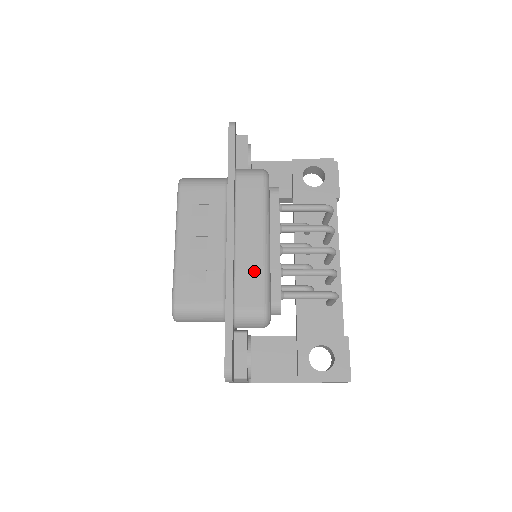
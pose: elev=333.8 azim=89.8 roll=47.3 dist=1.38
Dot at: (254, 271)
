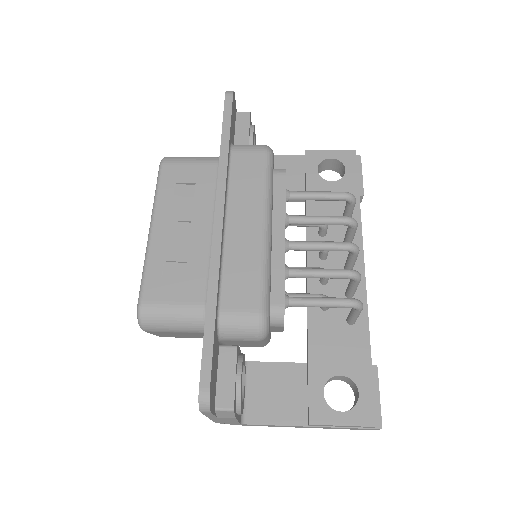
Dot at: (248, 263)
